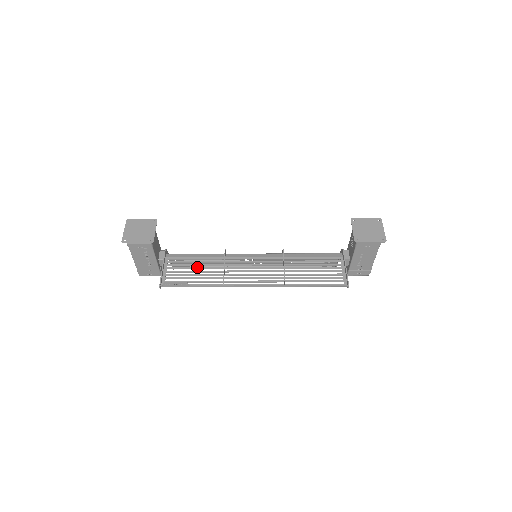
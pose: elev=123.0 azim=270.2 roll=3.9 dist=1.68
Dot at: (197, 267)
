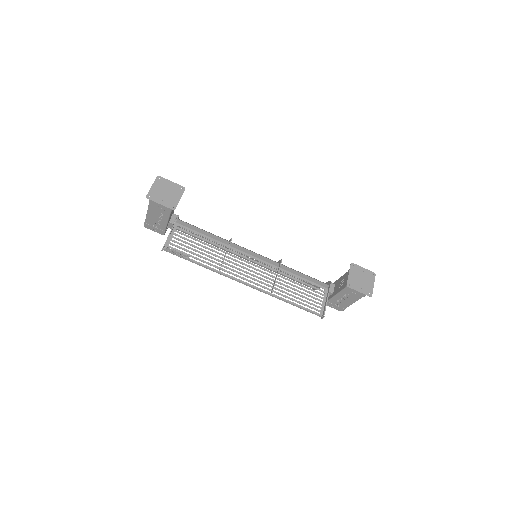
Dot at: occluded
